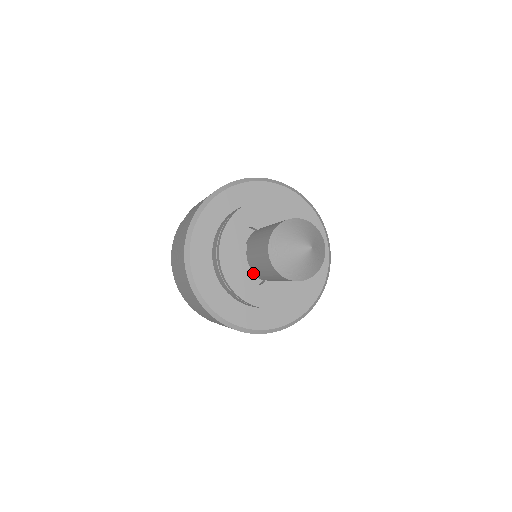
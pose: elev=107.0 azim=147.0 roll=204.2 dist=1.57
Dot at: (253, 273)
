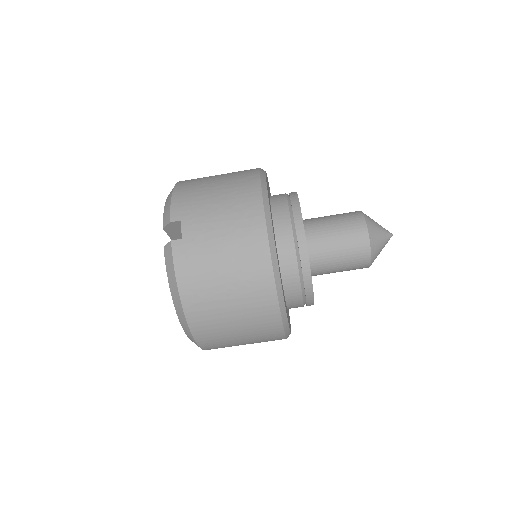
Dot at: occluded
